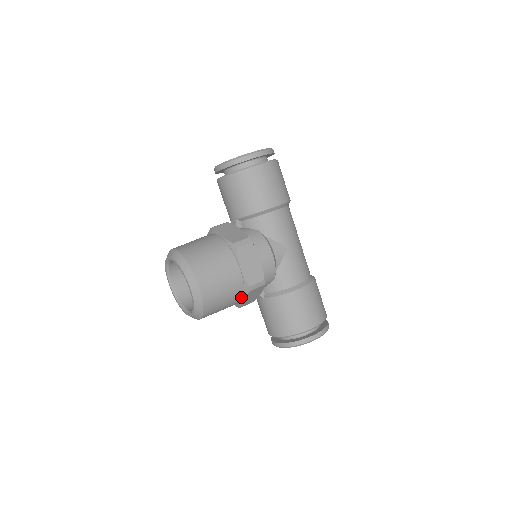
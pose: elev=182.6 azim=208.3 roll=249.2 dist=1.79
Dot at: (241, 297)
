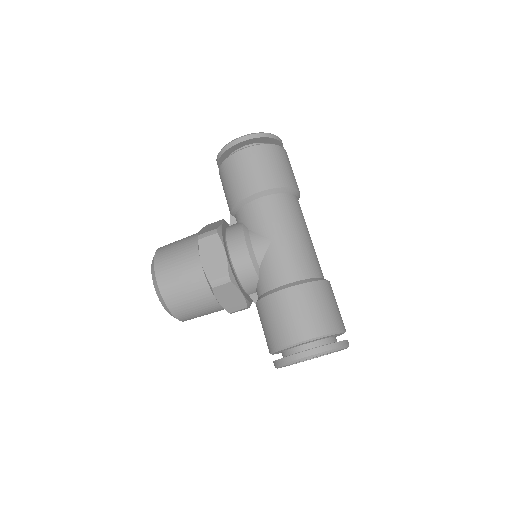
Dot at: (213, 297)
